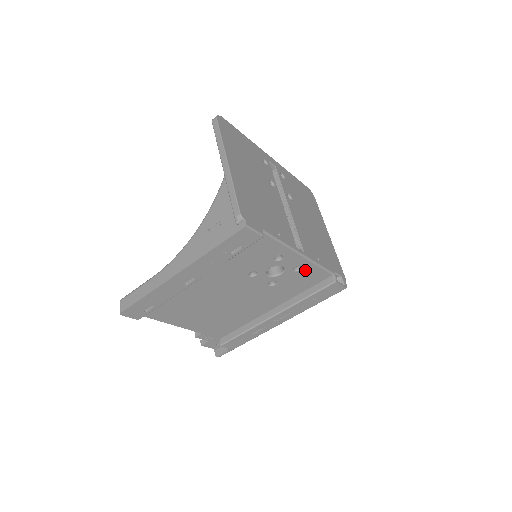
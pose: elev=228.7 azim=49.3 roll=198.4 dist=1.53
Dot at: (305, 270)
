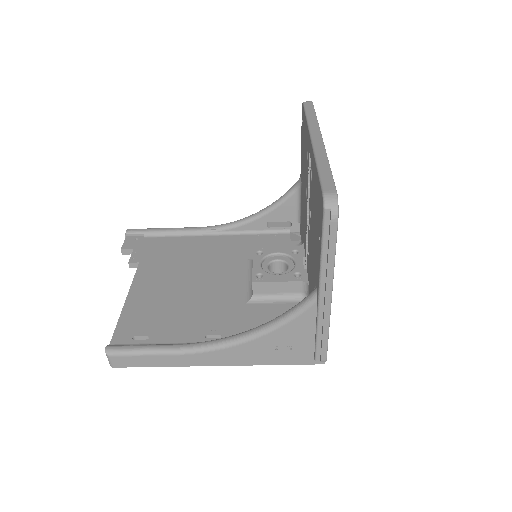
Dot at: occluded
